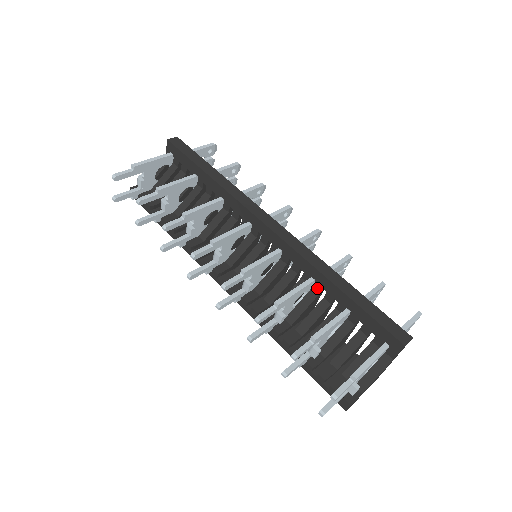
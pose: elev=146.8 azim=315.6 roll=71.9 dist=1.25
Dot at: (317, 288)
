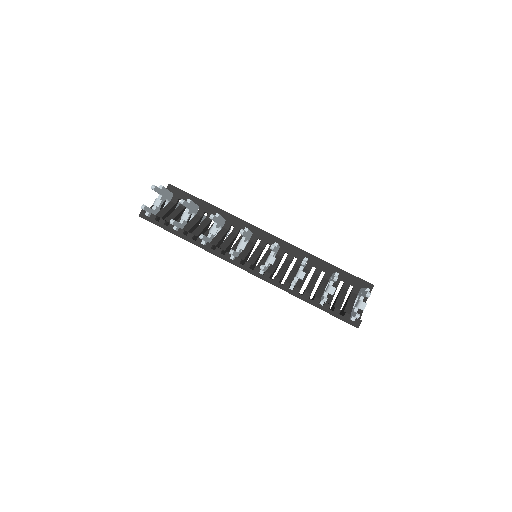
Dot at: (308, 267)
